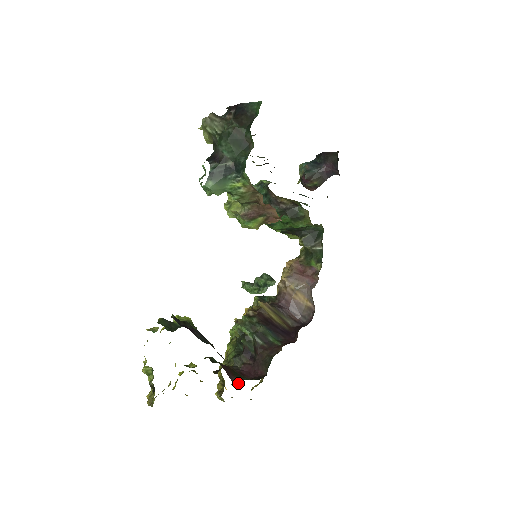
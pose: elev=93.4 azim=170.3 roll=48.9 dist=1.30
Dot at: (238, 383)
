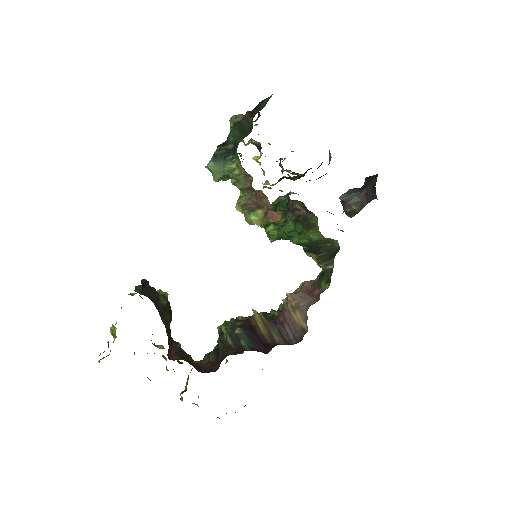
Dot at: (174, 360)
